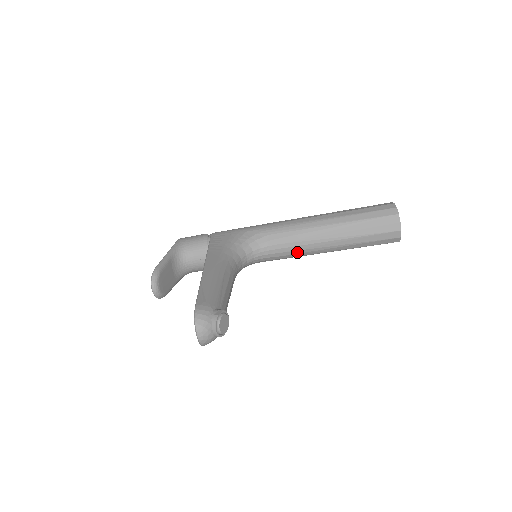
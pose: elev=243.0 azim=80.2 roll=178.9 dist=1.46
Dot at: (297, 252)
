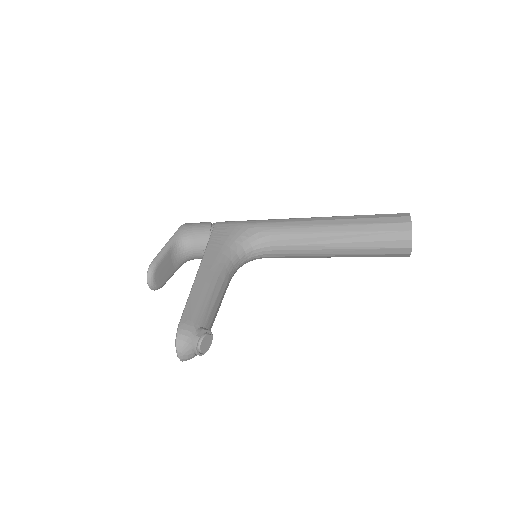
Dot at: (299, 255)
